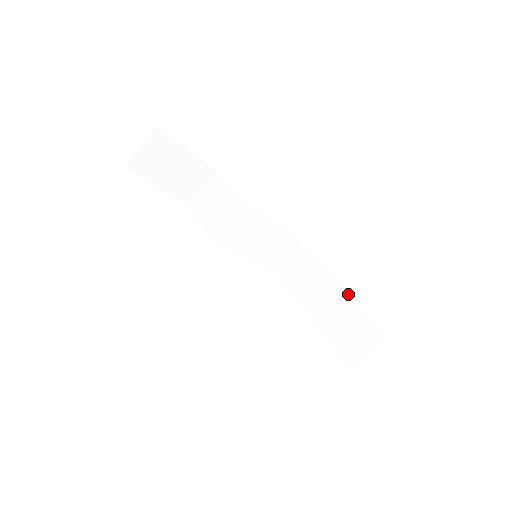
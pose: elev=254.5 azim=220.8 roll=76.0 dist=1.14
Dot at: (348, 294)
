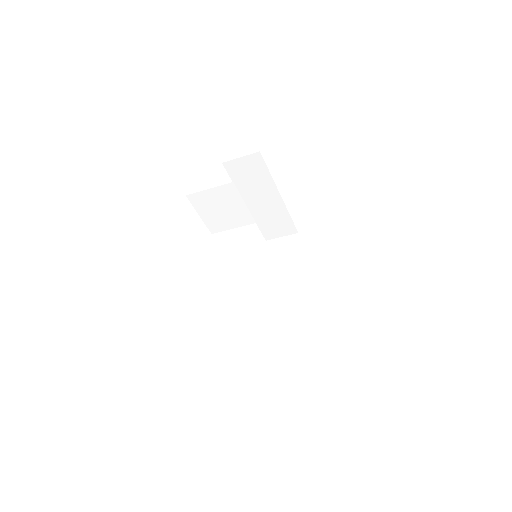
Dot at: (283, 203)
